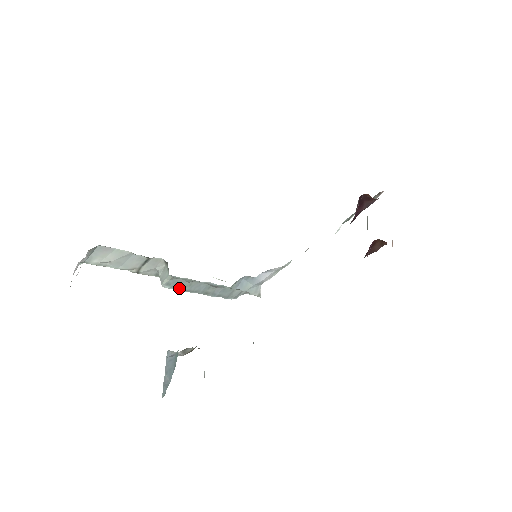
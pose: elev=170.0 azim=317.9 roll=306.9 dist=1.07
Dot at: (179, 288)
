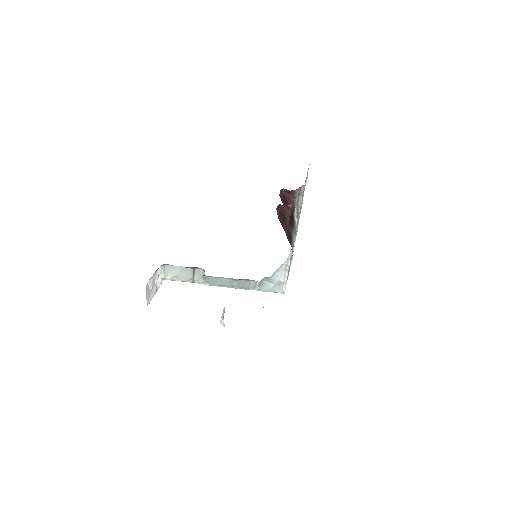
Dot at: (214, 284)
